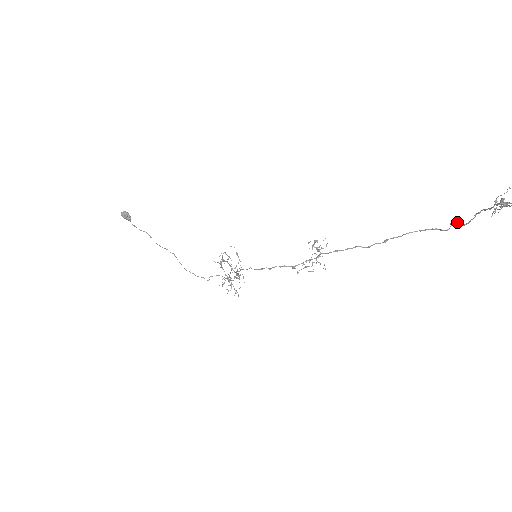
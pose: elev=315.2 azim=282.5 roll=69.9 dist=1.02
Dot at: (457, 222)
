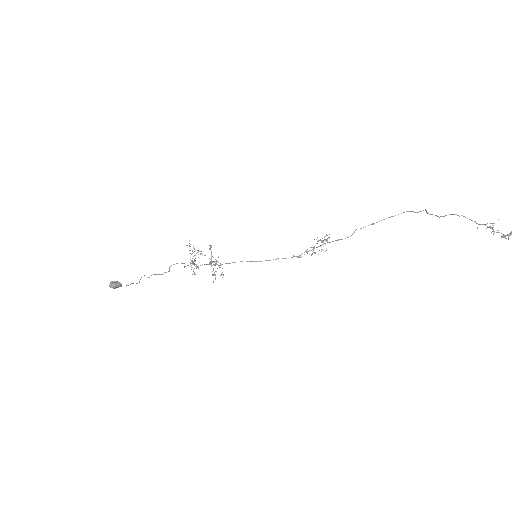
Dot at: (437, 216)
